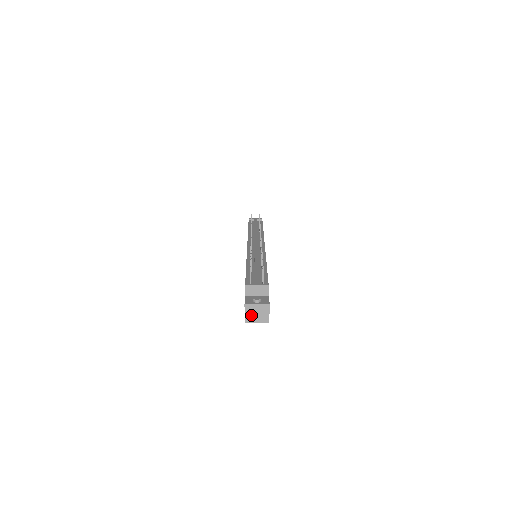
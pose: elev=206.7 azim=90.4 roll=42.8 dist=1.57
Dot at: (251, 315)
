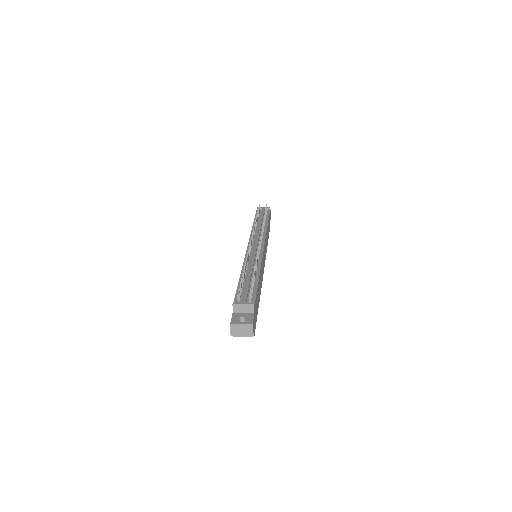
Dot at: (236, 333)
